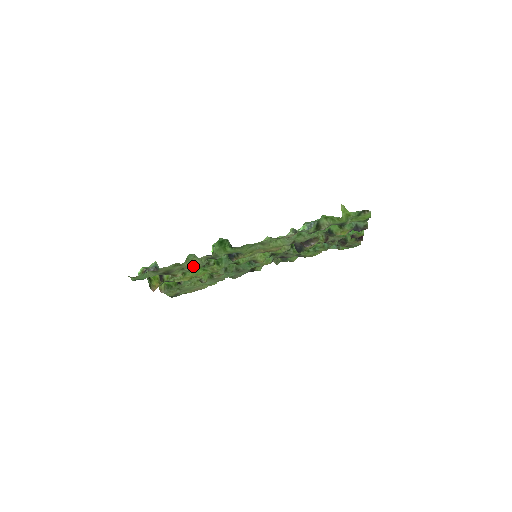
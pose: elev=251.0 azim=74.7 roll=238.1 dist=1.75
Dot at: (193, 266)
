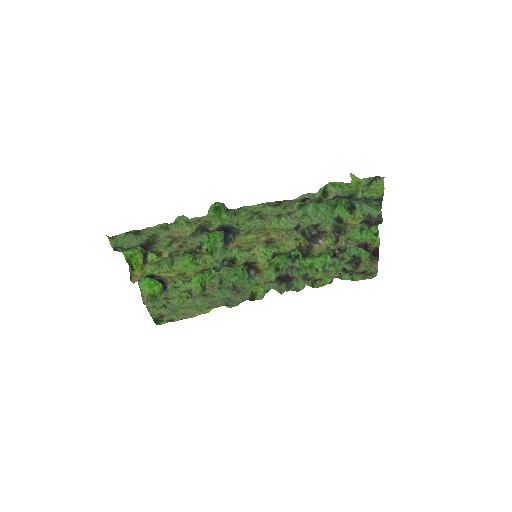
Dot at: (182, 234)
